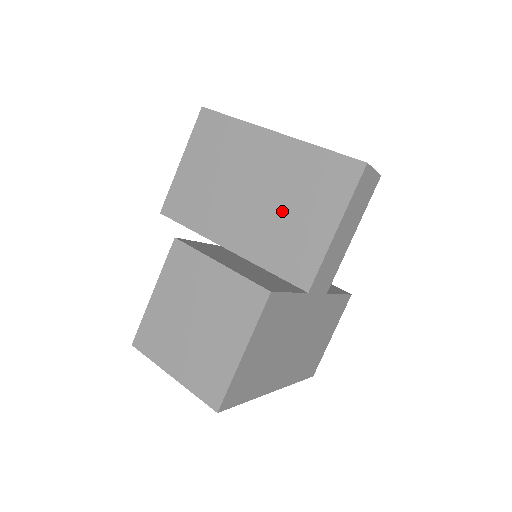
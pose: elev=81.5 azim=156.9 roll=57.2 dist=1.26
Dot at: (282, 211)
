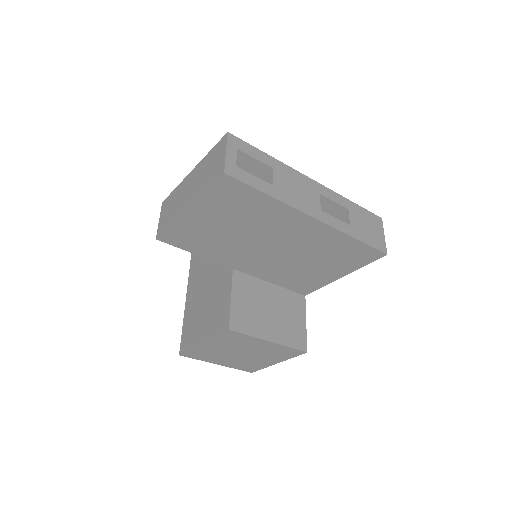
Dot at: (301, 263)
